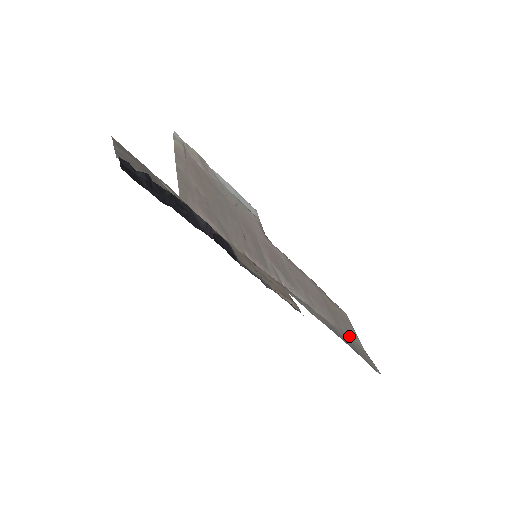
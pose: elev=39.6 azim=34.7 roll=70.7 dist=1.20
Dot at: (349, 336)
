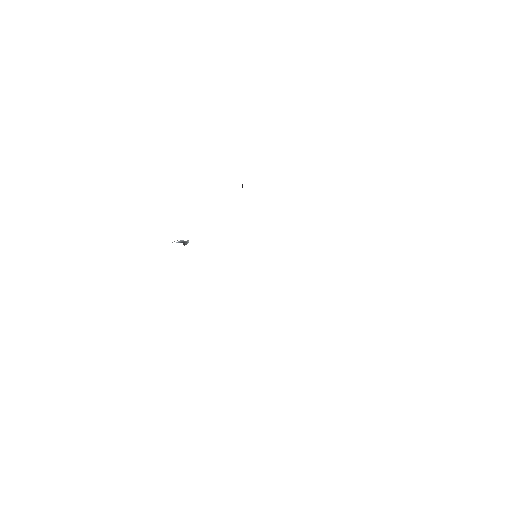
Dot at: occluded
